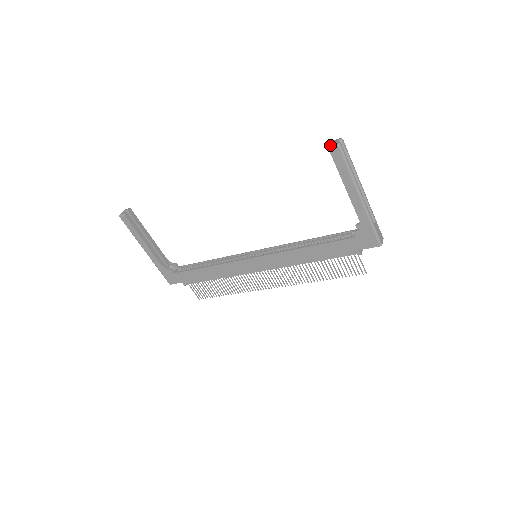
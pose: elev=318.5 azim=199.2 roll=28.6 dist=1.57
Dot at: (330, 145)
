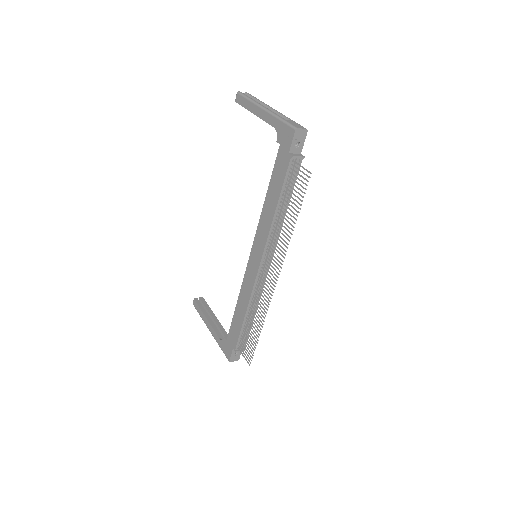
Dot at: occluded
